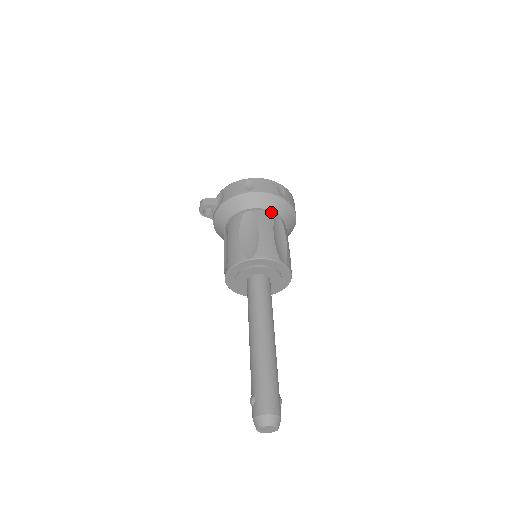
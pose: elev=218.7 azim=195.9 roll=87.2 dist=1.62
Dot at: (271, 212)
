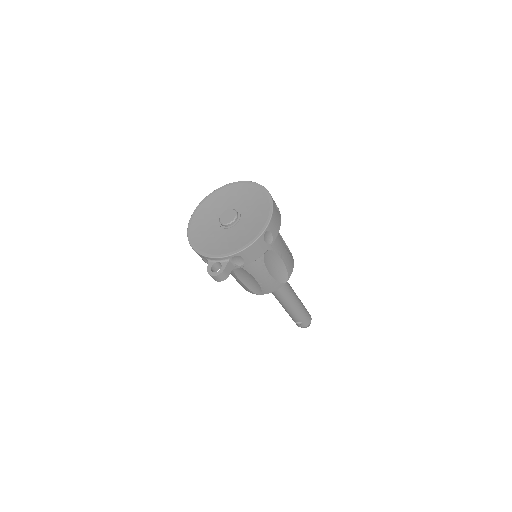
Dot at: occluded
